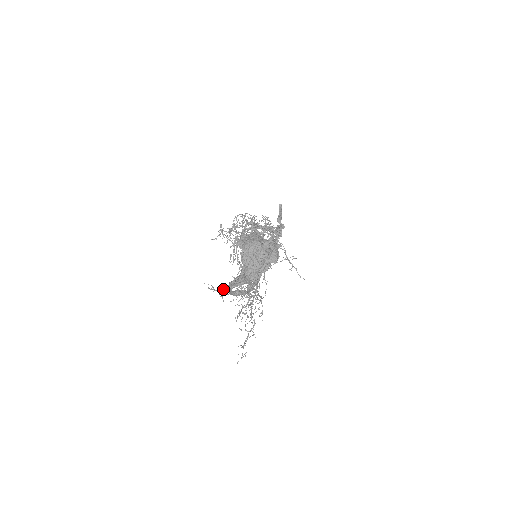
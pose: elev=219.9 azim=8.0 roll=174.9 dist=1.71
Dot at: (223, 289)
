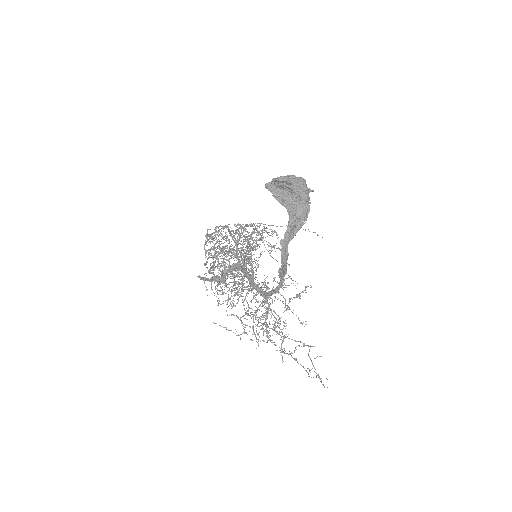
Dot at: (282, 248)
